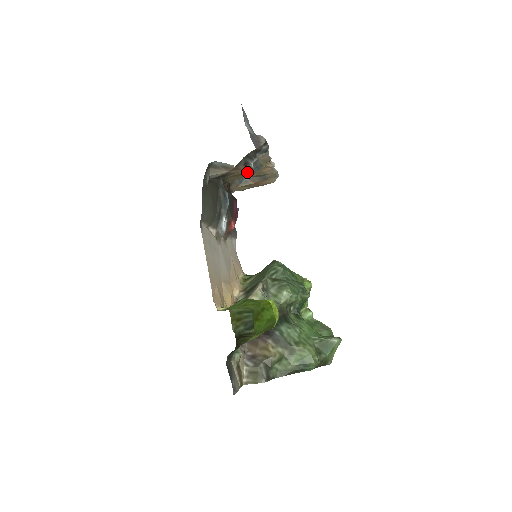
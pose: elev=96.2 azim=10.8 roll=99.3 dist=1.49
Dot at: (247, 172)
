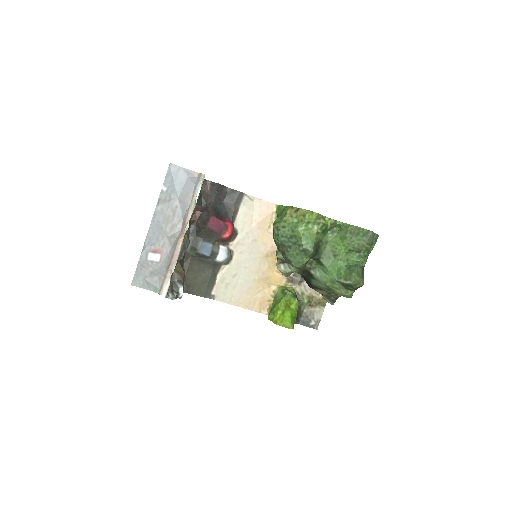
Dot at: occluded
